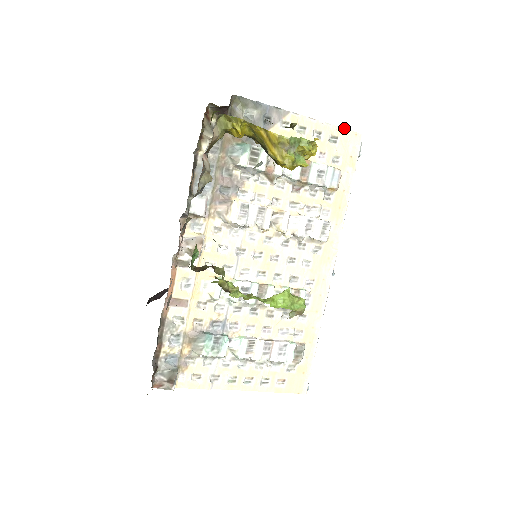
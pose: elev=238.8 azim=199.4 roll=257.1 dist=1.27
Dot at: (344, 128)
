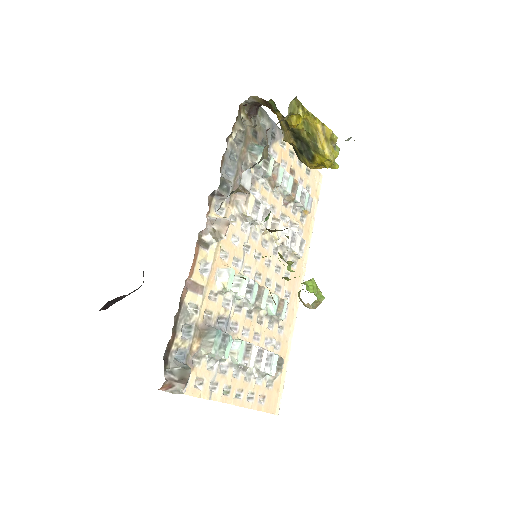
Dot at: occluded
